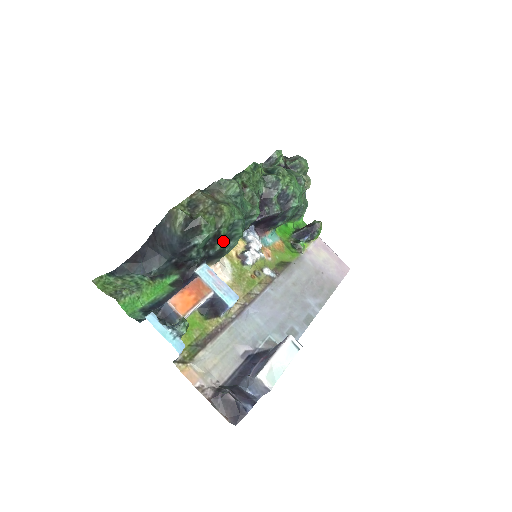
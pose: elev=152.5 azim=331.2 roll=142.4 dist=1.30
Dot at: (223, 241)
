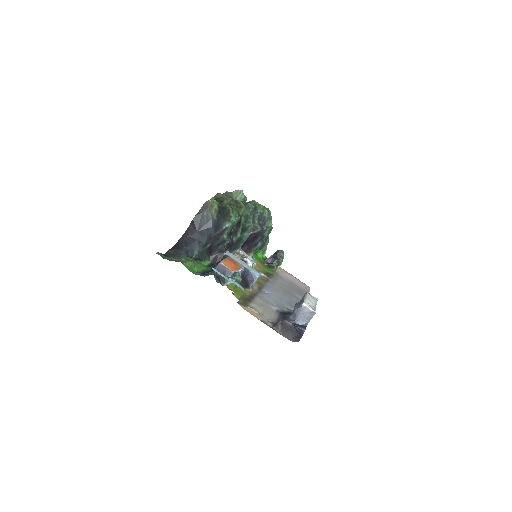
Dot at: (241, 231)
